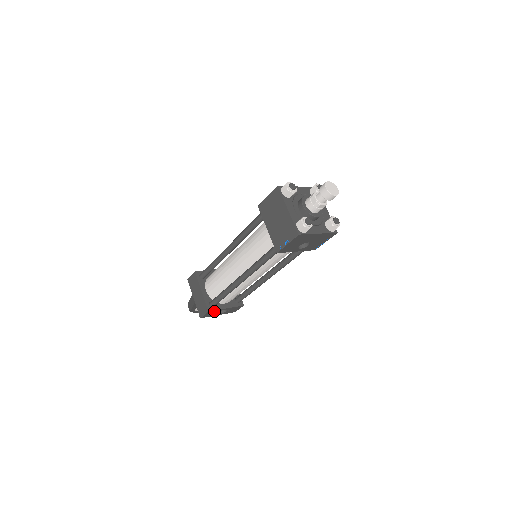
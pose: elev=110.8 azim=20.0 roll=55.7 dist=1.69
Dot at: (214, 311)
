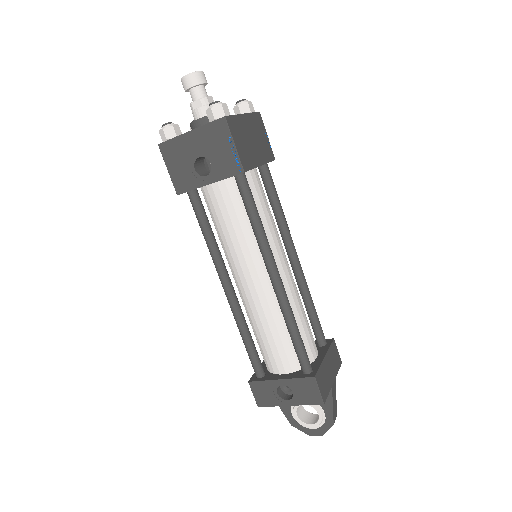
Dot at: (263, 385)
